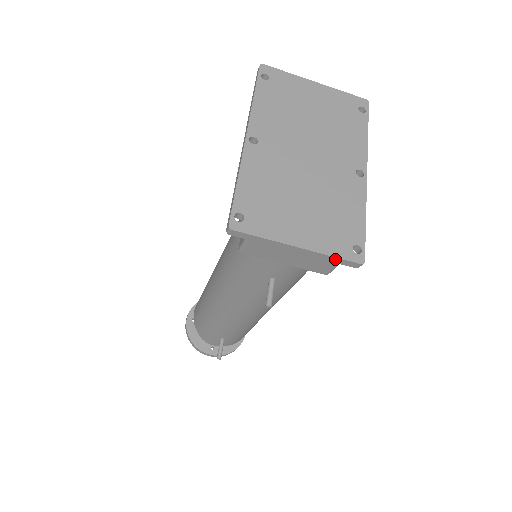
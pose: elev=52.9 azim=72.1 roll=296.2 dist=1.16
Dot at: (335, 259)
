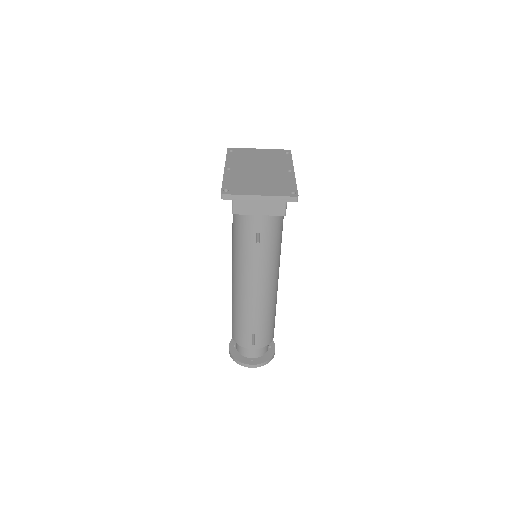
Dot at: (282, 198)
